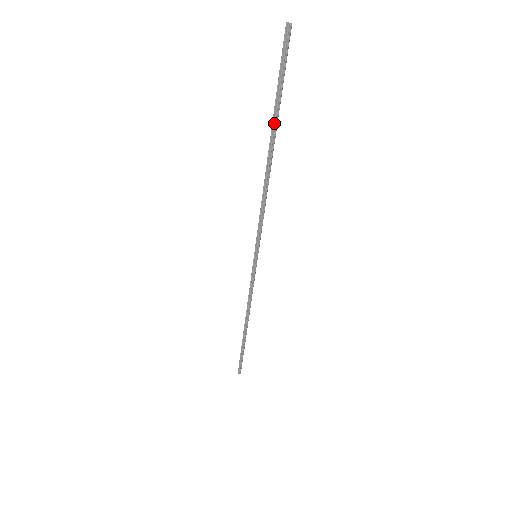
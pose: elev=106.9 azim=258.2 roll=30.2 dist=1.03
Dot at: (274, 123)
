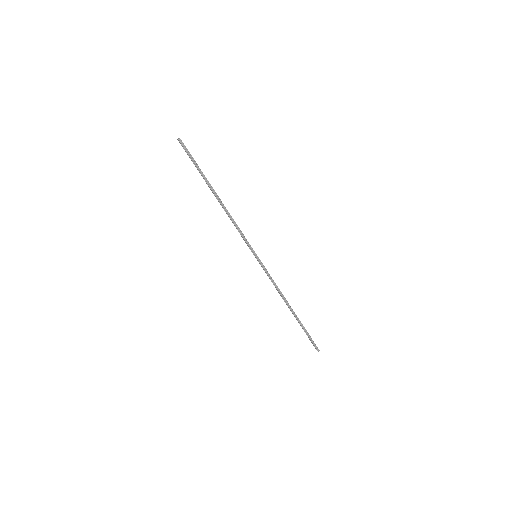
Dot at: (206, 181)
